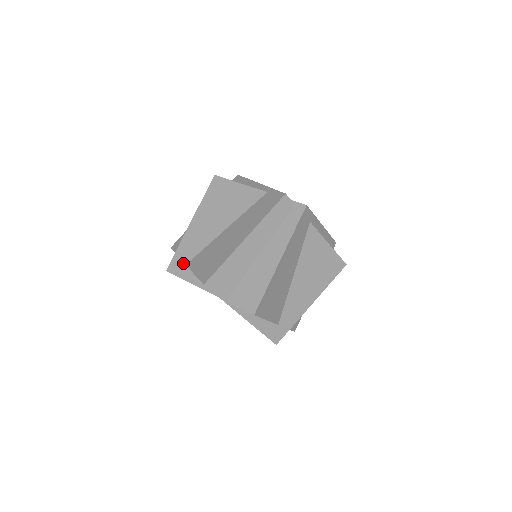
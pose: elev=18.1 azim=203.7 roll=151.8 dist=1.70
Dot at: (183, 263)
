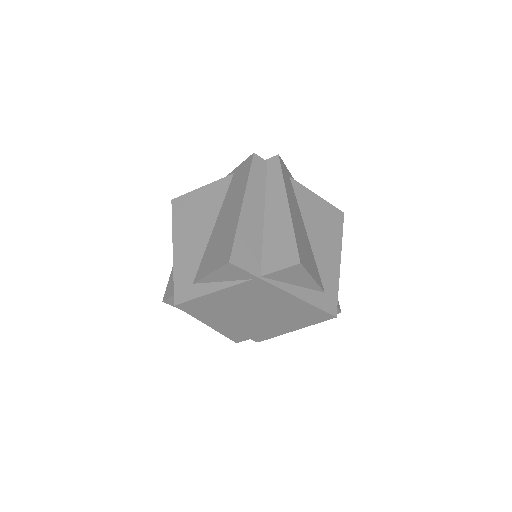
Dot at: (189, 284)
